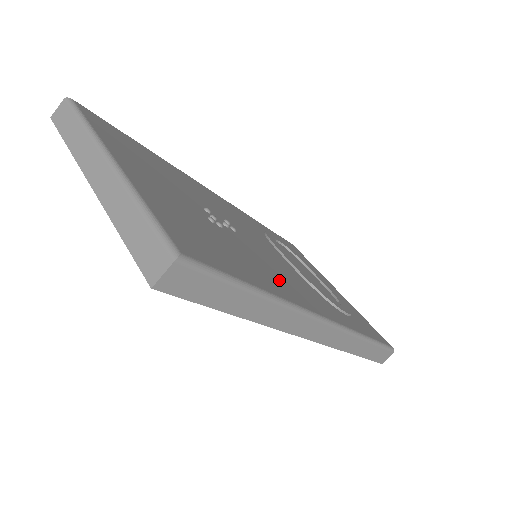
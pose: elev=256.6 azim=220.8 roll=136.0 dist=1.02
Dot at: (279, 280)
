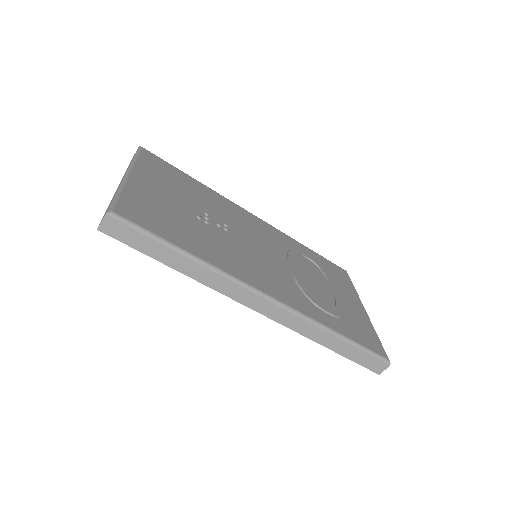
Dot at: (233, 260)
